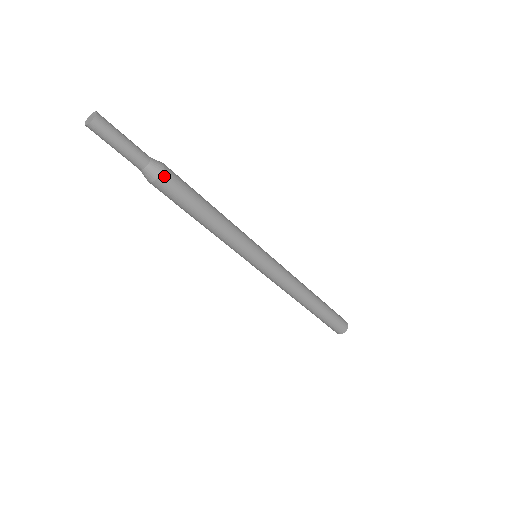
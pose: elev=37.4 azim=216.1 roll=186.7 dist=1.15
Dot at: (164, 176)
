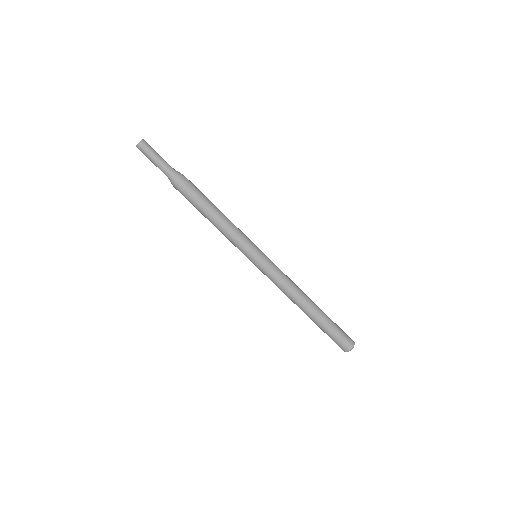
Dot at: (179, 183)
